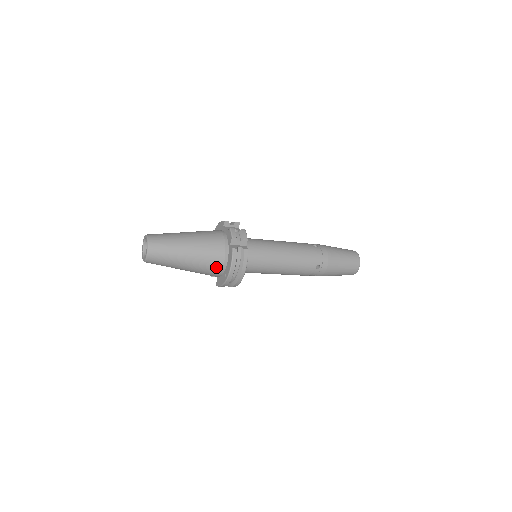
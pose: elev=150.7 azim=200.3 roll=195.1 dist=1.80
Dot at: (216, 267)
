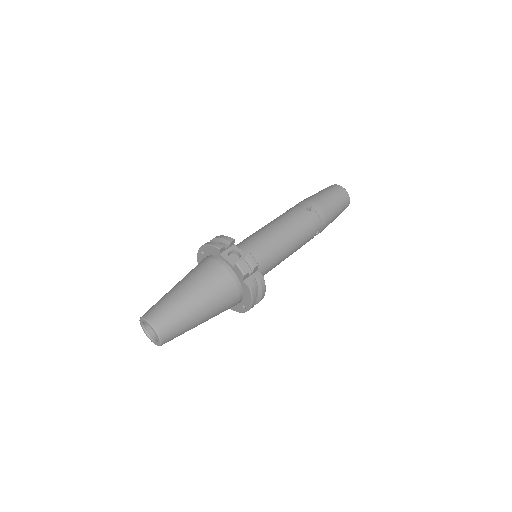
Dot at: (232, 306)
